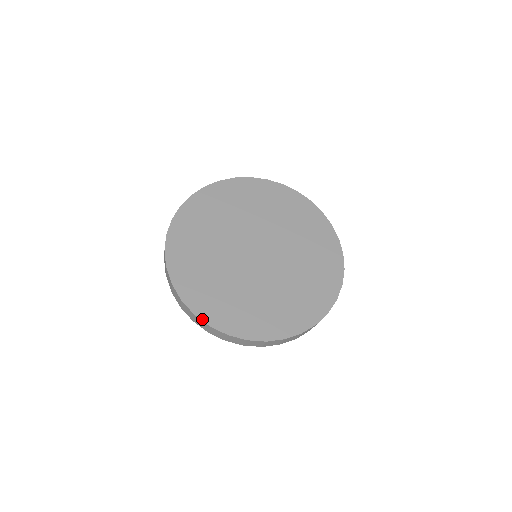
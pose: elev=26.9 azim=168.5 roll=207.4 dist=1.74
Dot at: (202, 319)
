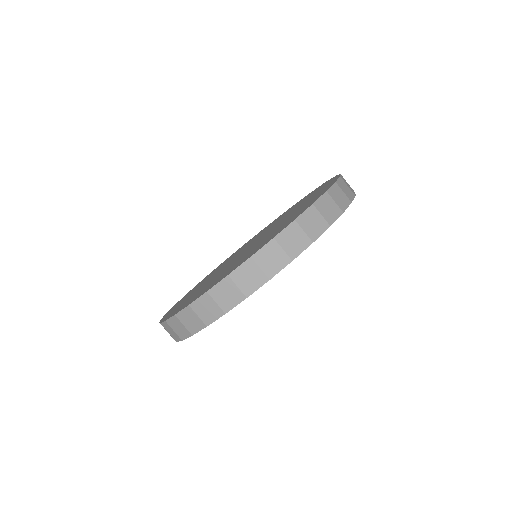
Dot at: (261, 248)
